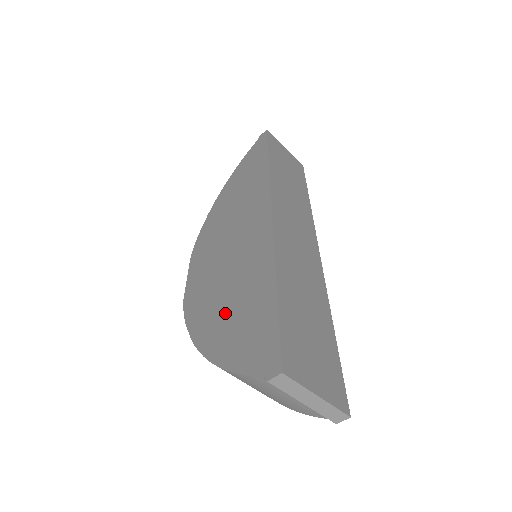
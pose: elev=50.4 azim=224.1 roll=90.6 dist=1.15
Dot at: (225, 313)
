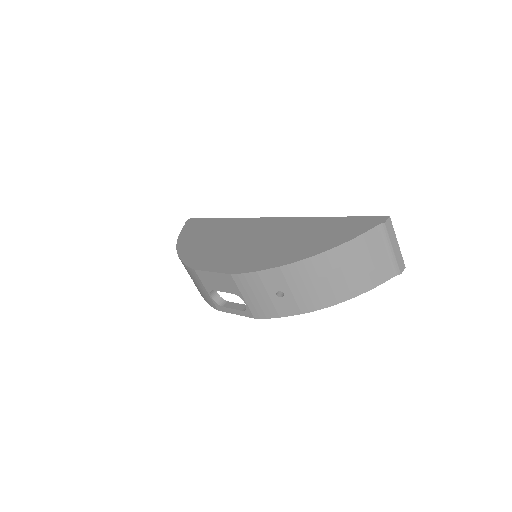
Dot at: (299, 243)
